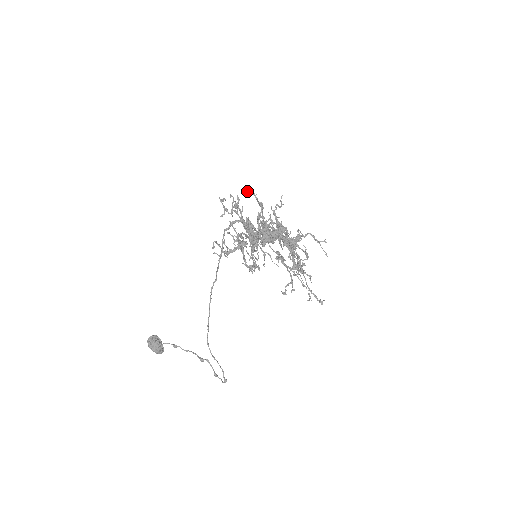
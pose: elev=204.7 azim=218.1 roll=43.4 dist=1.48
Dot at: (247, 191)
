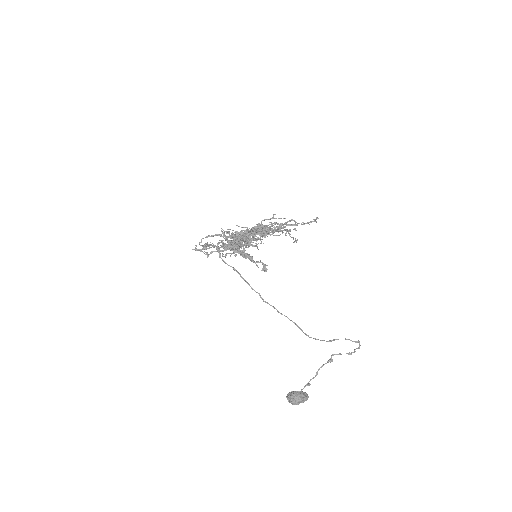
Dot at: occluded
